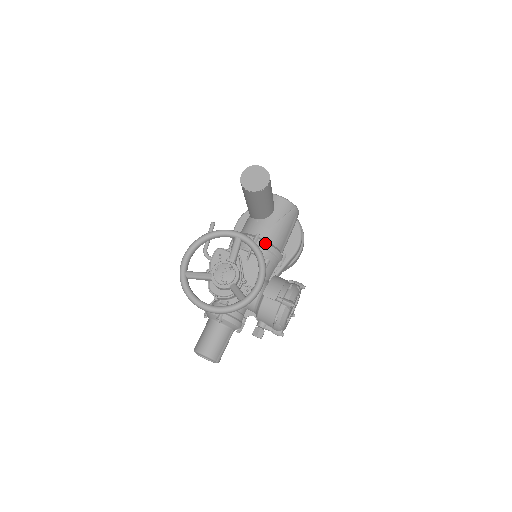
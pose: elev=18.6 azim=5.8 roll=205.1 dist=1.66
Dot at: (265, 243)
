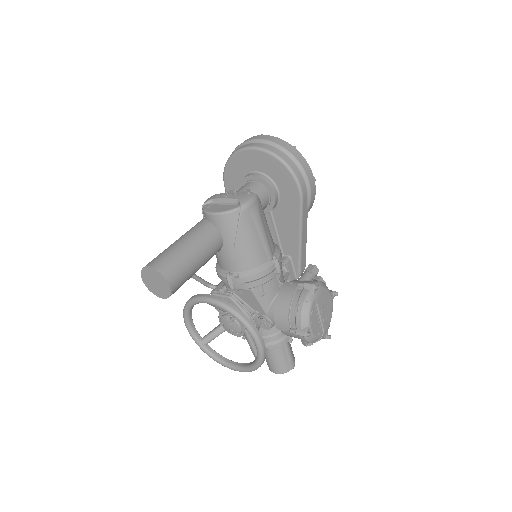
Dot at: (240, 279)
